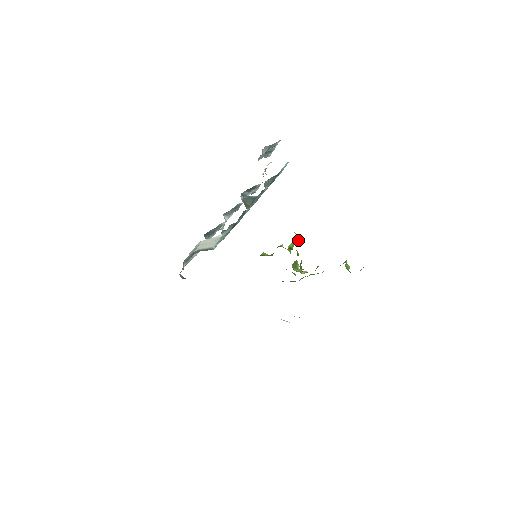
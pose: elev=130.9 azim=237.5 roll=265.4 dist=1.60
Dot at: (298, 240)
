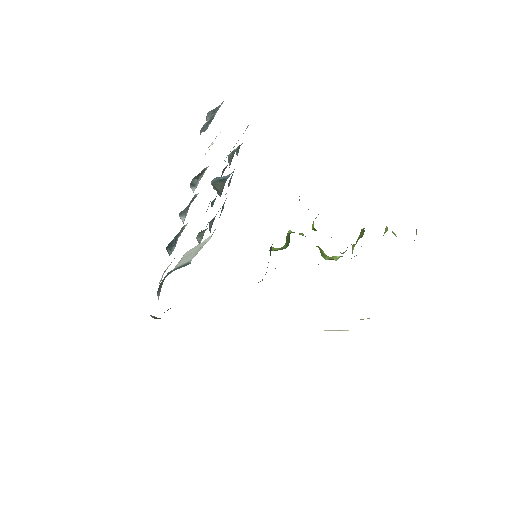
Dot at: (316, 217)
